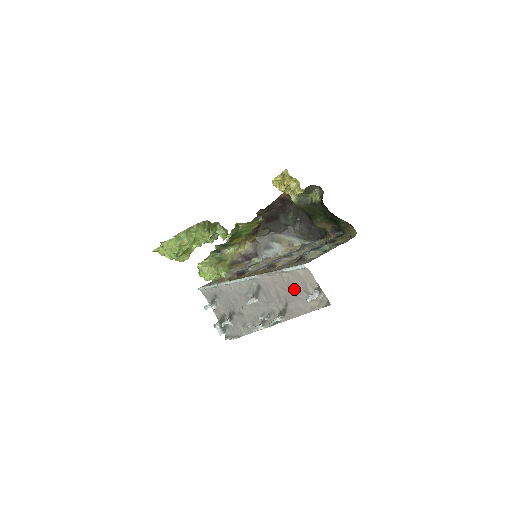
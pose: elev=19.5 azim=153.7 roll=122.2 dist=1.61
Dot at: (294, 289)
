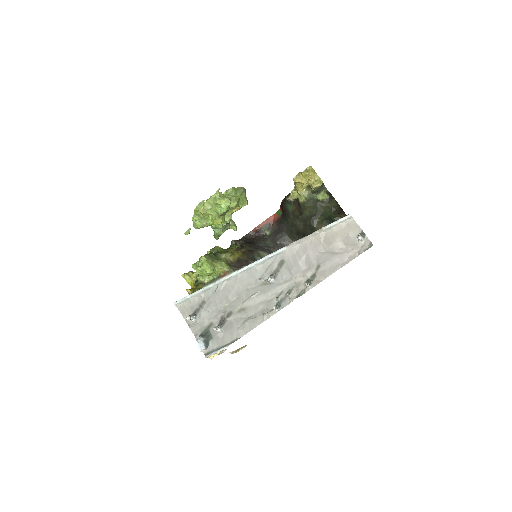
Dot at: (332, 245)
